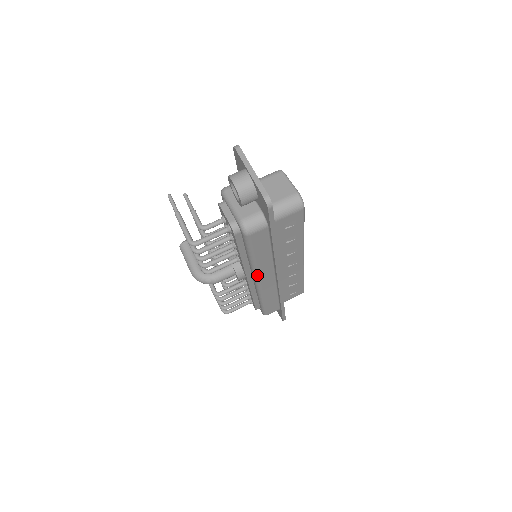
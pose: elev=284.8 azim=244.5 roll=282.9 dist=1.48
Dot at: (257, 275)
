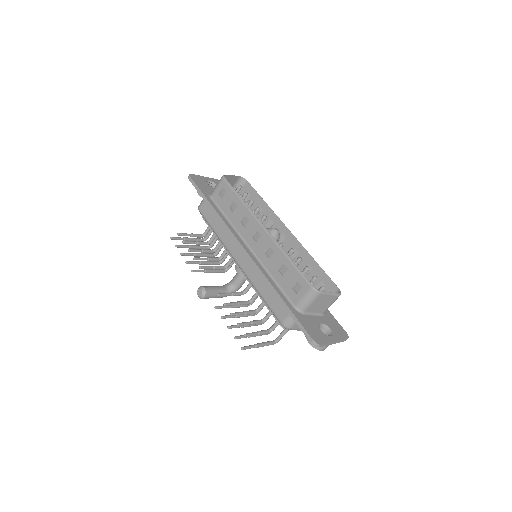
Dot at: occluded
